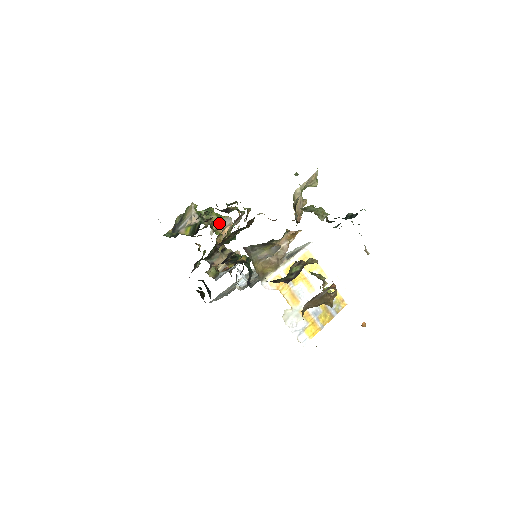
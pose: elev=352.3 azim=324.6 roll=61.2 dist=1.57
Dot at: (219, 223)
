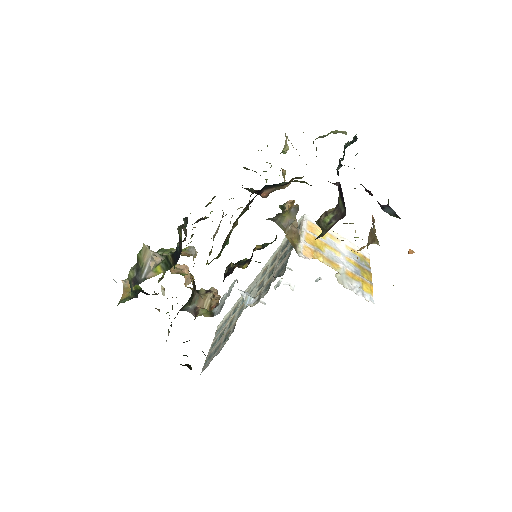
Dot at: (186, 254)
